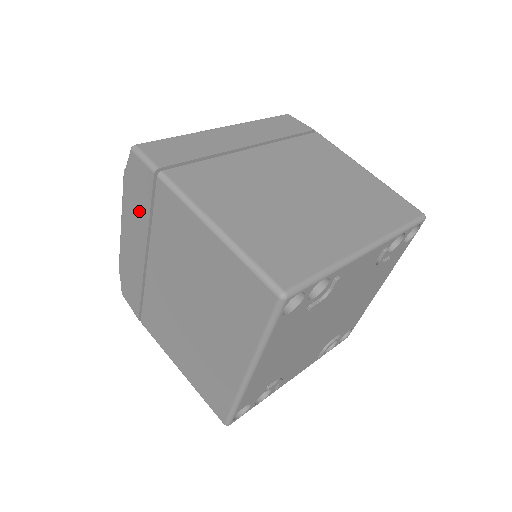
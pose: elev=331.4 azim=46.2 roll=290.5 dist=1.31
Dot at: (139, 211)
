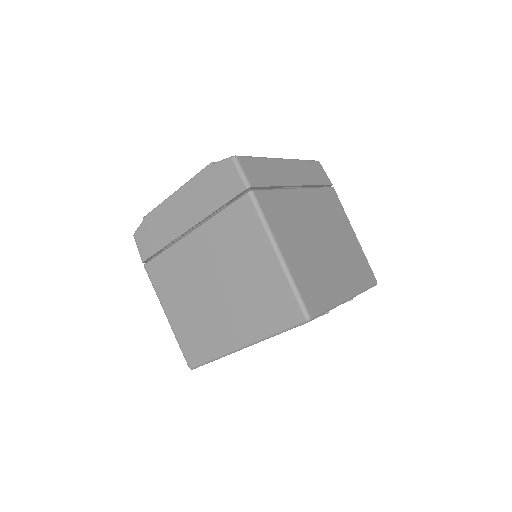
Dot at: (208, 198)
